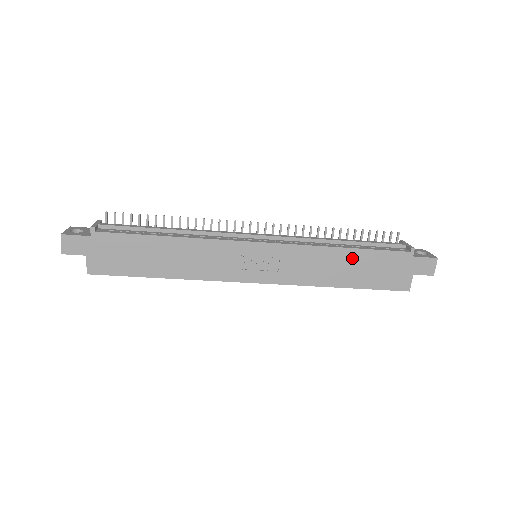
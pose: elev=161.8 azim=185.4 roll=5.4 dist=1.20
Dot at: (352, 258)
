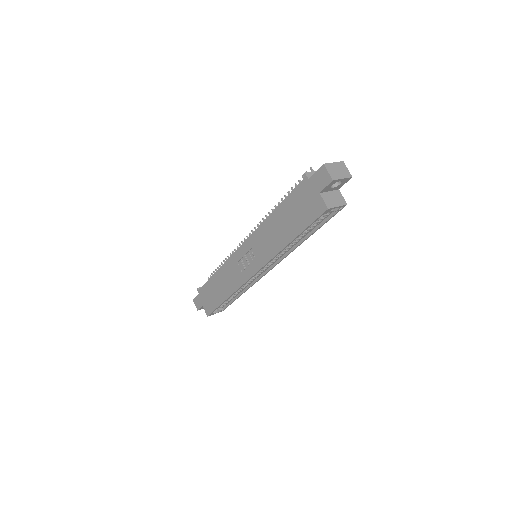
Dot at: (280, 215)
